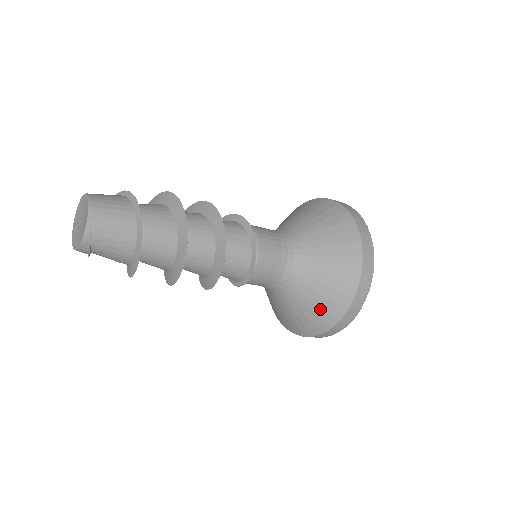
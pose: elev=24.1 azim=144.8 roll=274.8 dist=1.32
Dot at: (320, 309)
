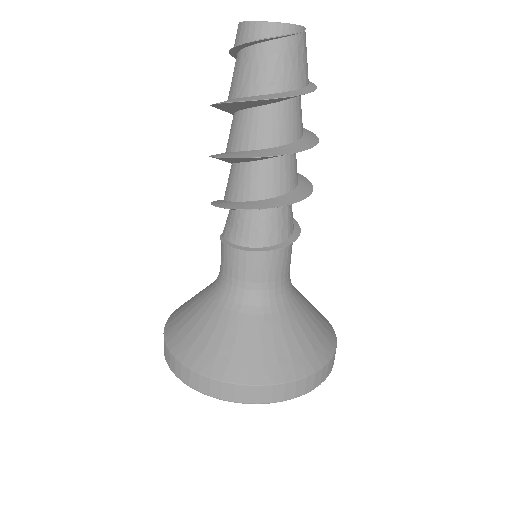
Dot at: (286, 353)
